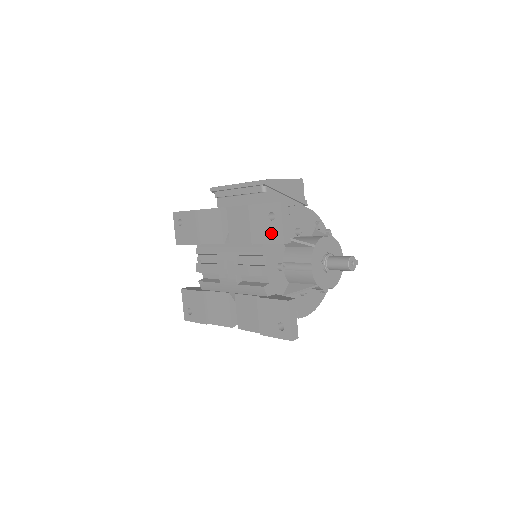
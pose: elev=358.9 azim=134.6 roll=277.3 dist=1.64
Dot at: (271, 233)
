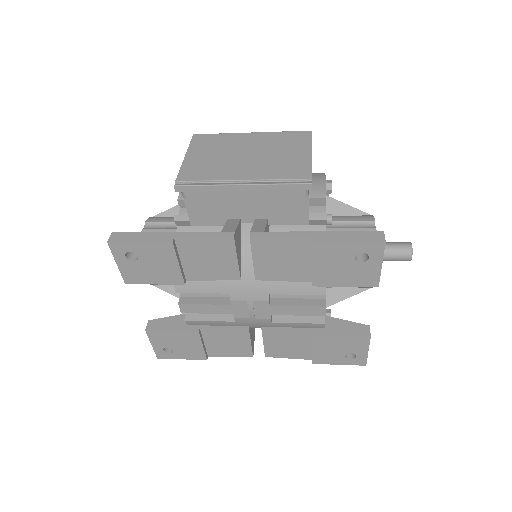
Dot at: (356, 276)
